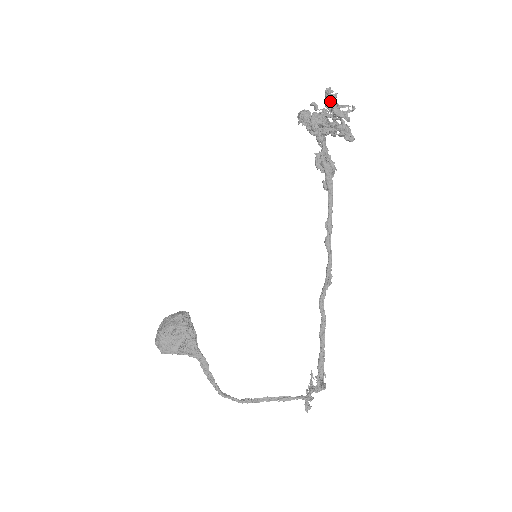
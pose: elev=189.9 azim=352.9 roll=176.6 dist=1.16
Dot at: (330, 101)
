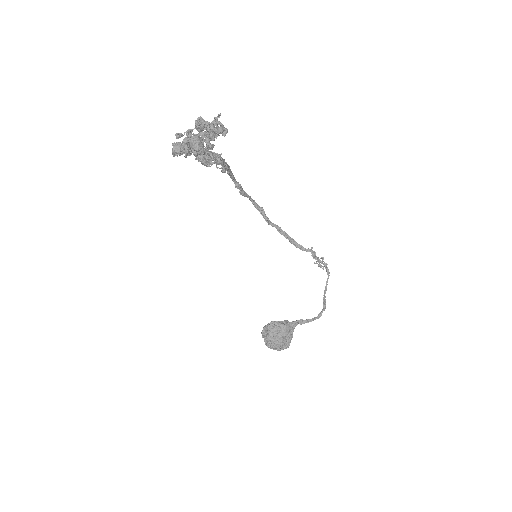
Dot at: occluded
